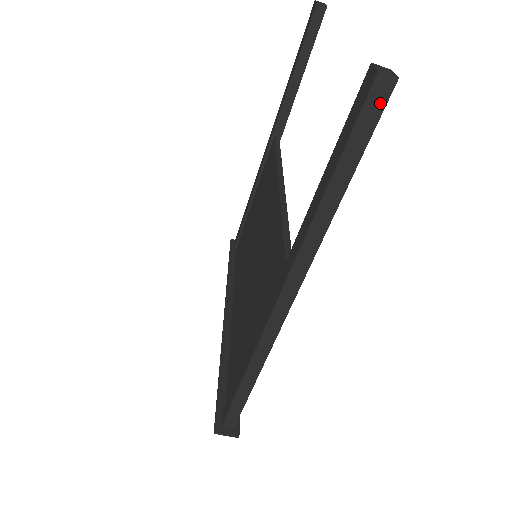
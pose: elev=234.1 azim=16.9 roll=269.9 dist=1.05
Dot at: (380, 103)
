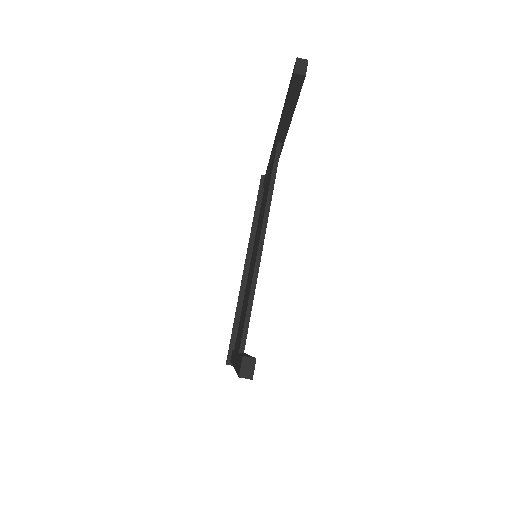
Dot at: occluded
